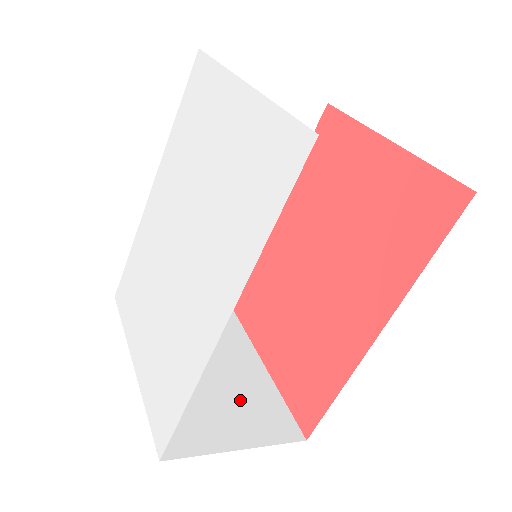
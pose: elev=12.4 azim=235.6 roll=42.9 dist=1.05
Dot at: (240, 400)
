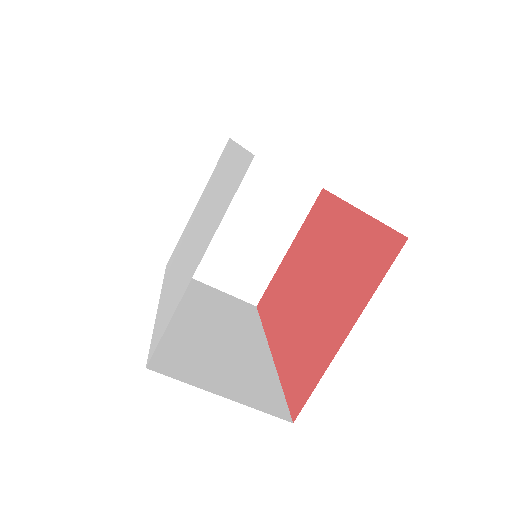
Dot at: occluded
